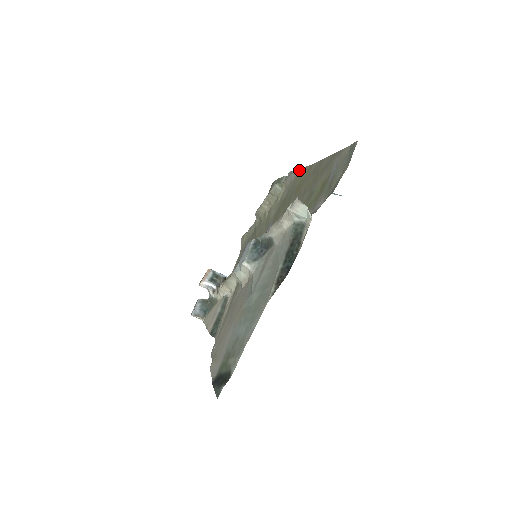
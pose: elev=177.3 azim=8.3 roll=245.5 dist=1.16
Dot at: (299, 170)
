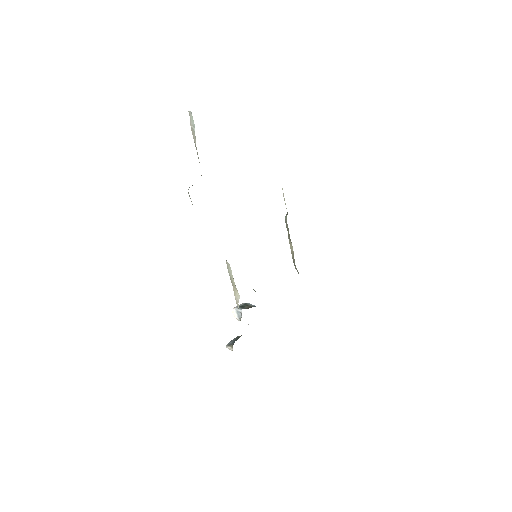
Dot at: occluded
